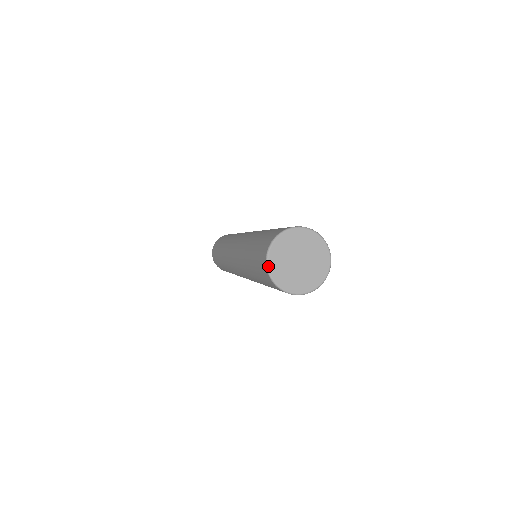
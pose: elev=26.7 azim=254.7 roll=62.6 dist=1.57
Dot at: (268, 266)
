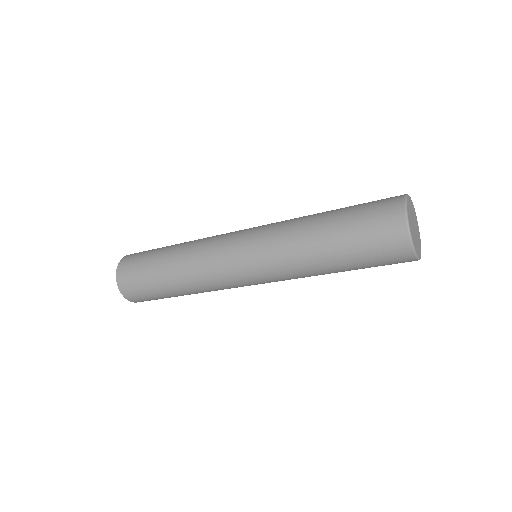
Dot at: (413, 243)
